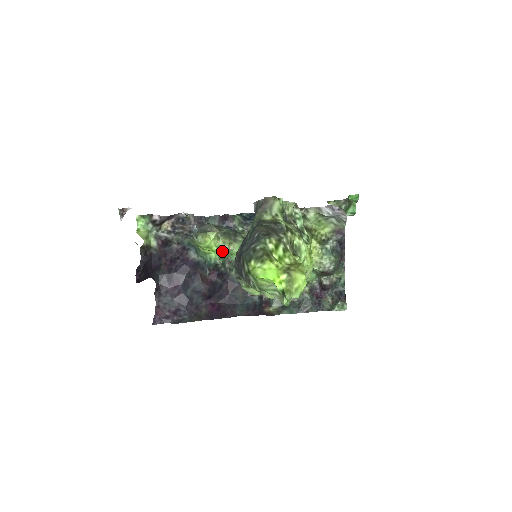
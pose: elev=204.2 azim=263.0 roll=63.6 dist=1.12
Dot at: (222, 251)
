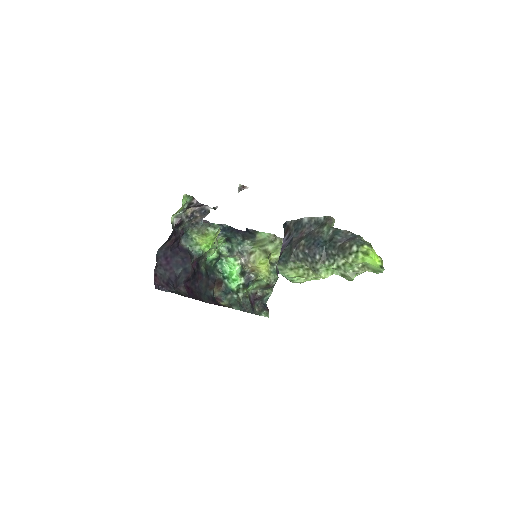
Dot at: (214, 246)
